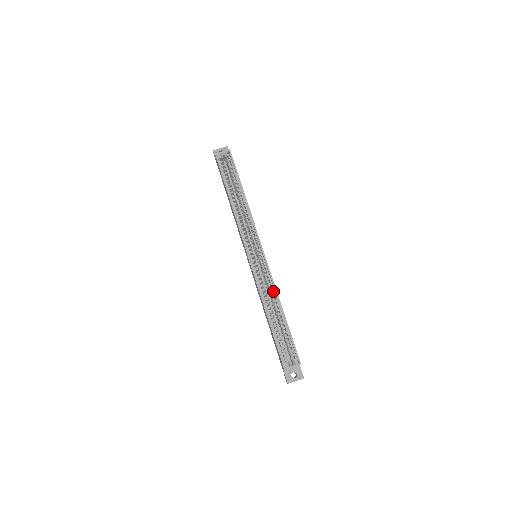
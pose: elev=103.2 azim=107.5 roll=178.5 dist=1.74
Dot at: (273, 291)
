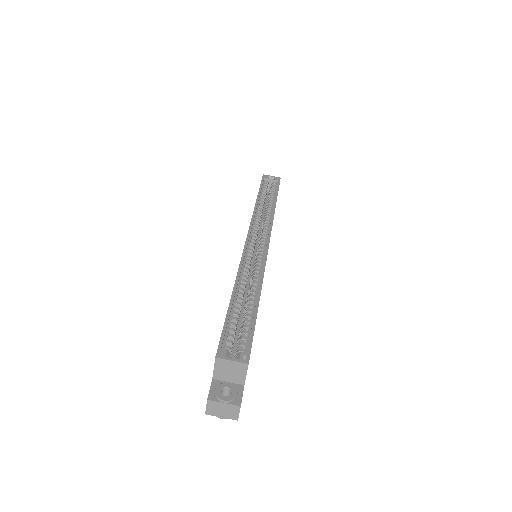
Dot at: (258, 277)
